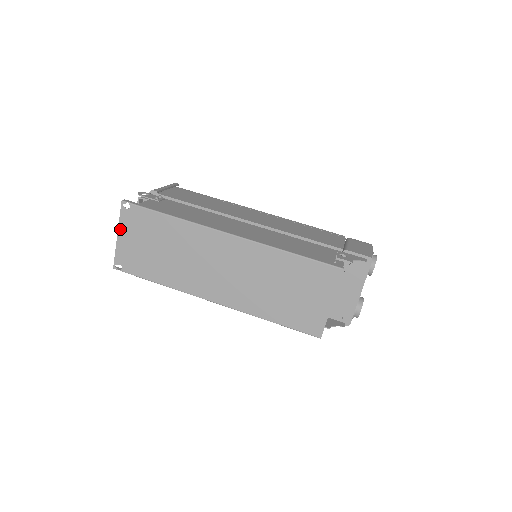
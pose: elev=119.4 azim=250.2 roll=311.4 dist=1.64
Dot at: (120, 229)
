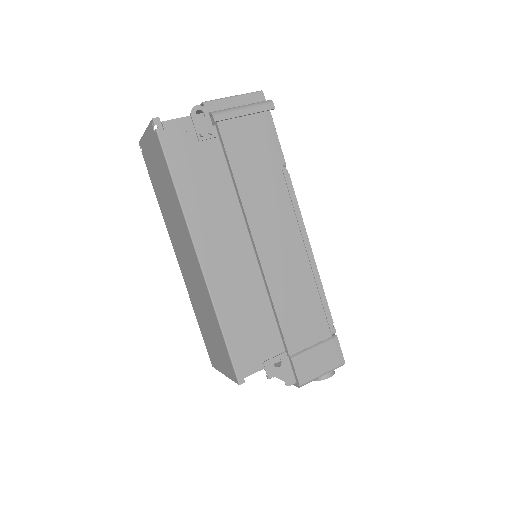
Dot at: (147, 132)
